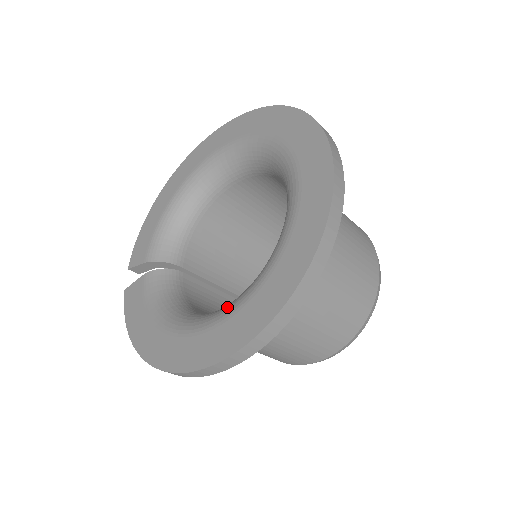
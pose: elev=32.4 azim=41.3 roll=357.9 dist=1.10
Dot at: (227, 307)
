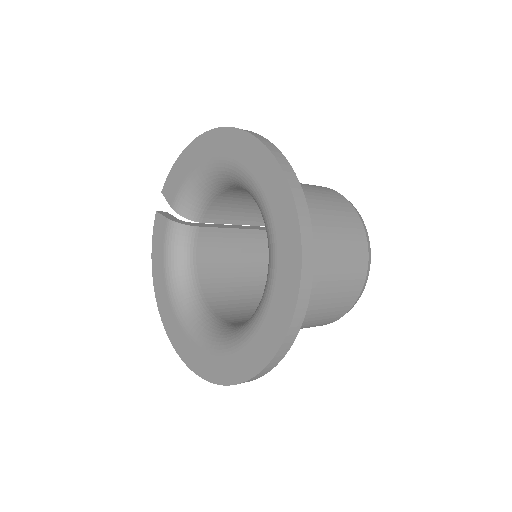
Dot at: (198, 332)
